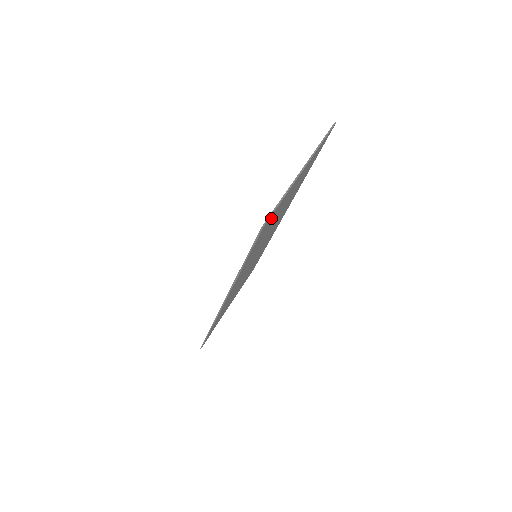
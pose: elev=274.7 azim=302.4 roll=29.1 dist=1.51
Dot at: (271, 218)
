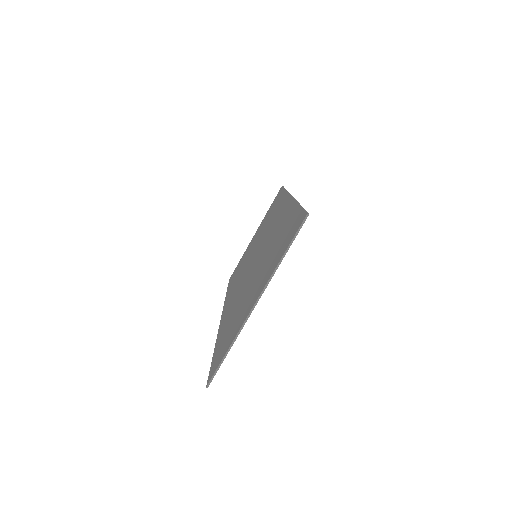
Dot at: occluded
